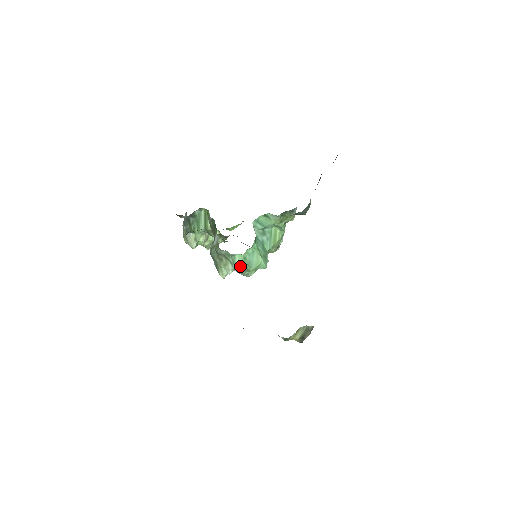
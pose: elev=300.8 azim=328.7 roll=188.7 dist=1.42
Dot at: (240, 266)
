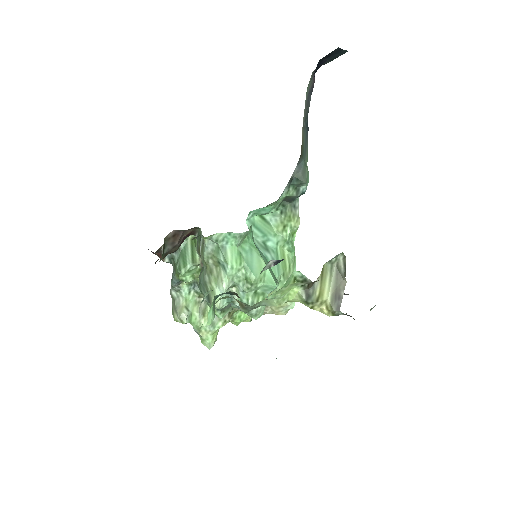
Dot at: (237, 278)
